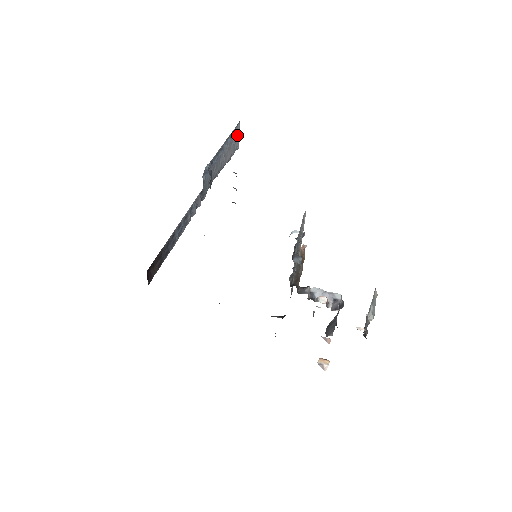
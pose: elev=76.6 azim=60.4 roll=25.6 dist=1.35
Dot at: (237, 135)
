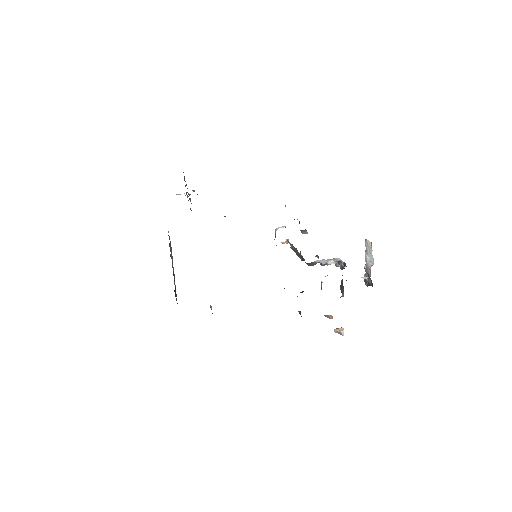
Dot at: occluded
